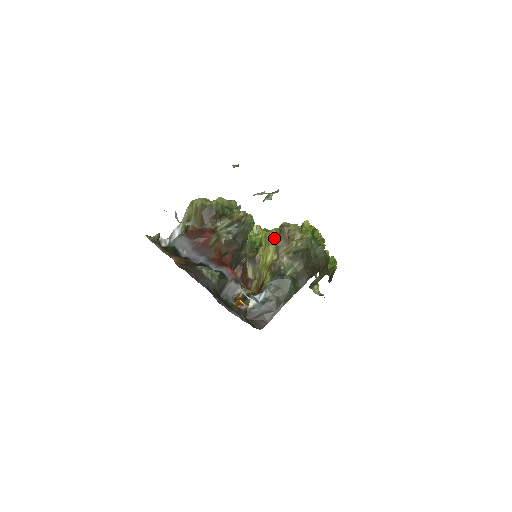
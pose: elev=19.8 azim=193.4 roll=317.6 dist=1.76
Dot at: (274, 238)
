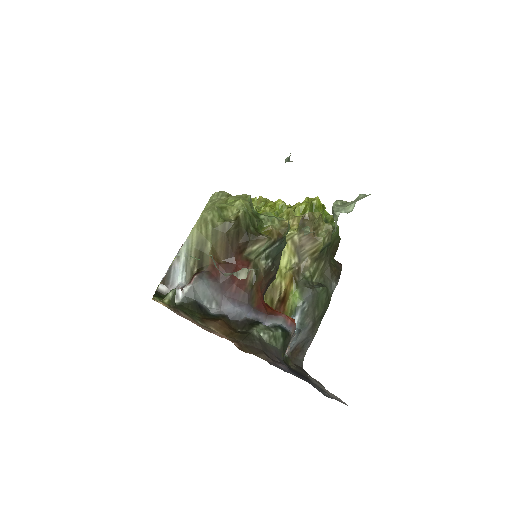
Dot at: (291, 234)
